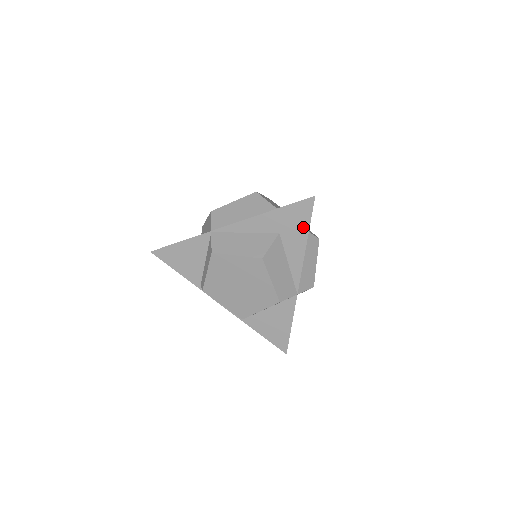
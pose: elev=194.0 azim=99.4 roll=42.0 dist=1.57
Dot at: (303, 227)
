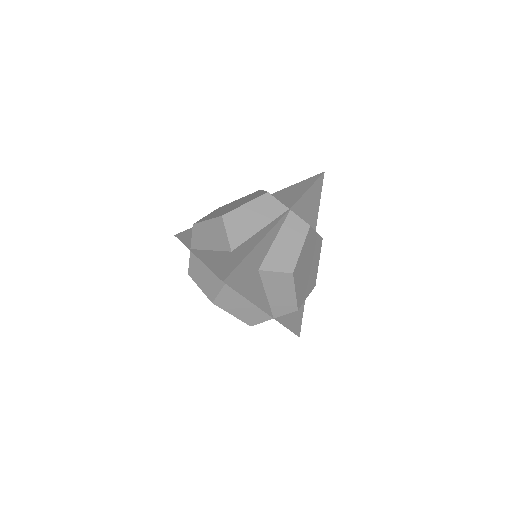
Dot at: occluded
